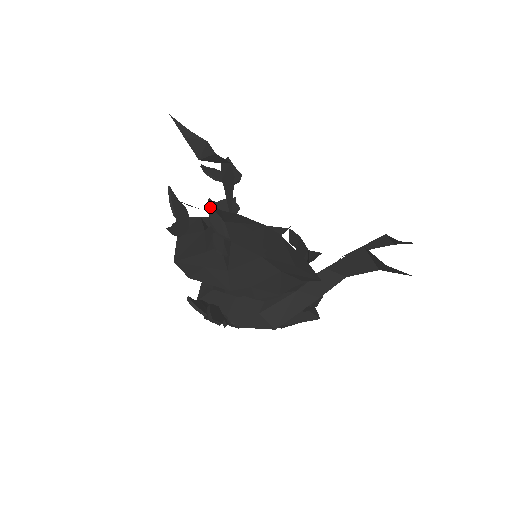
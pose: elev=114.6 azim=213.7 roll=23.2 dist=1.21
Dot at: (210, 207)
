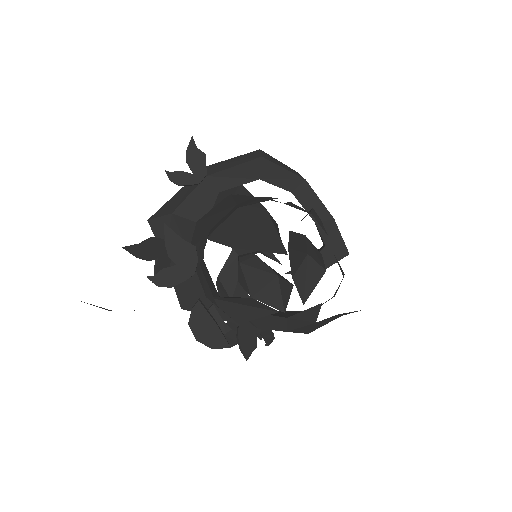
Dot at: (188, 324)
